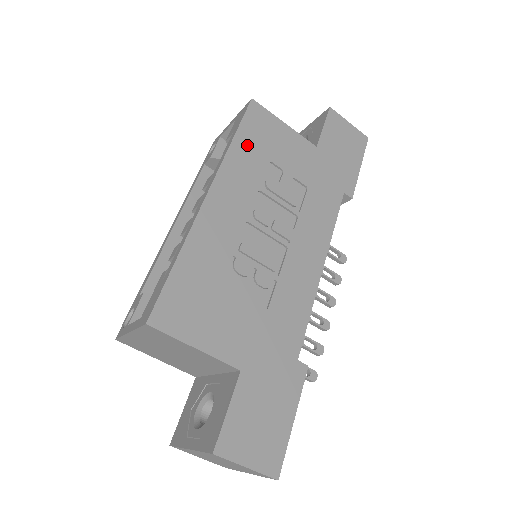
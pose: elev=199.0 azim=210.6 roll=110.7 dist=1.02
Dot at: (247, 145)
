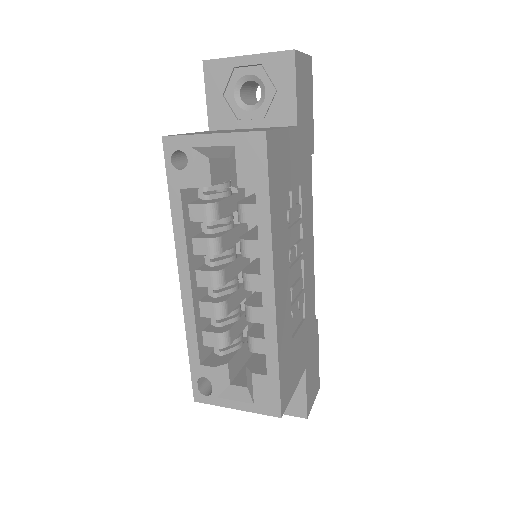
Dot at: (276, 200)
